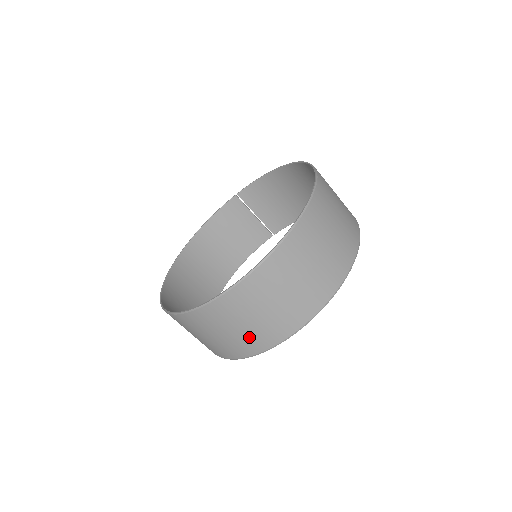
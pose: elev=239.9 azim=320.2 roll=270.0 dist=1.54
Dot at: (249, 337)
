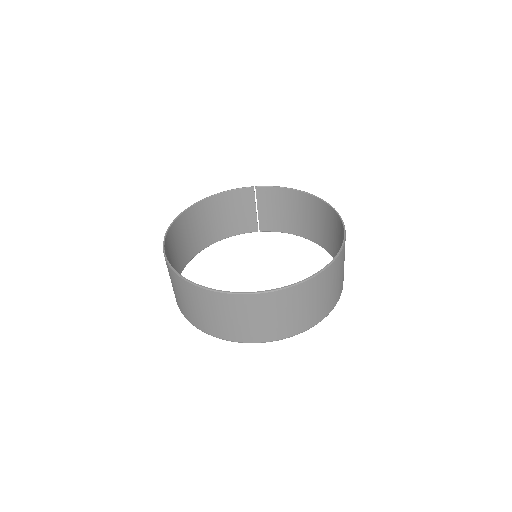
Dot at: (236, 328)
